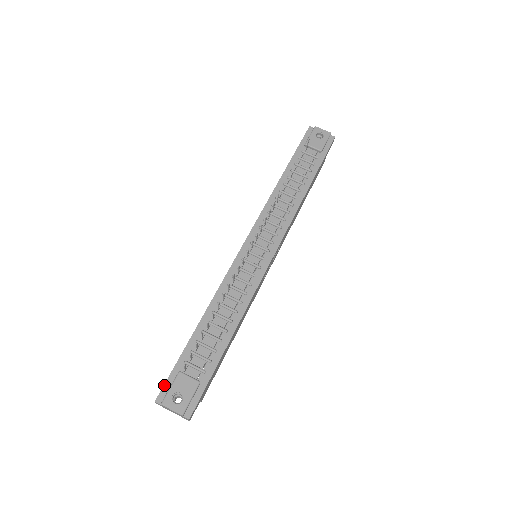
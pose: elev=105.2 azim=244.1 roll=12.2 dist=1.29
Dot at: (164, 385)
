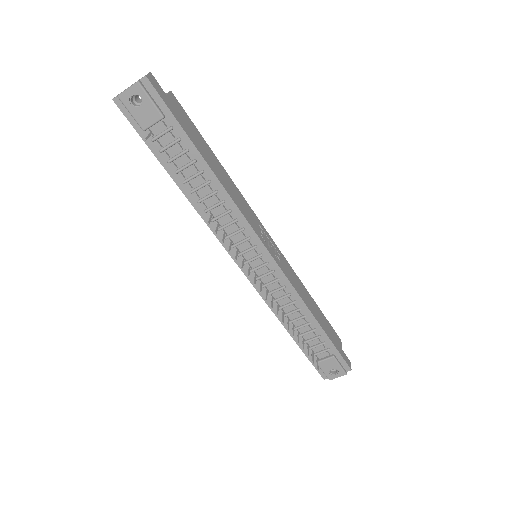
Dot at: (318, 372)
